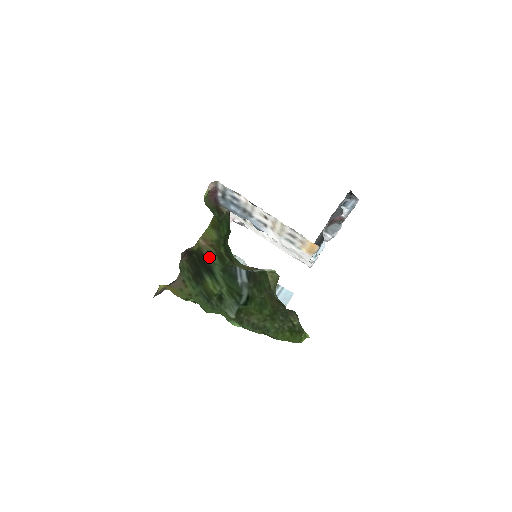
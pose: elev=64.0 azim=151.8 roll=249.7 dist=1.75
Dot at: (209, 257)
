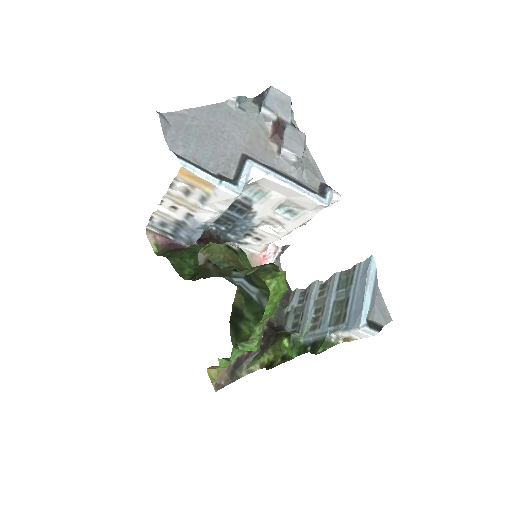
Dot at: (240, 304)
